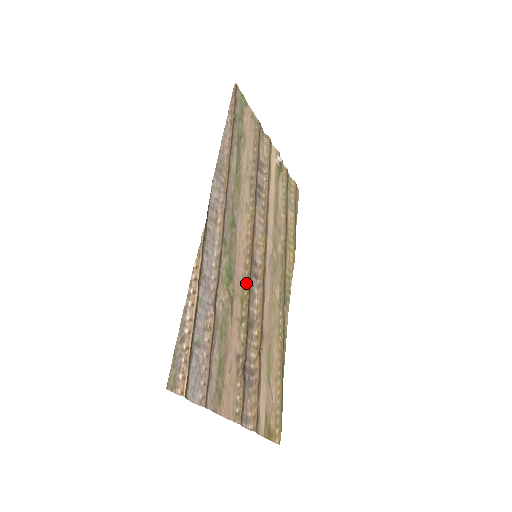
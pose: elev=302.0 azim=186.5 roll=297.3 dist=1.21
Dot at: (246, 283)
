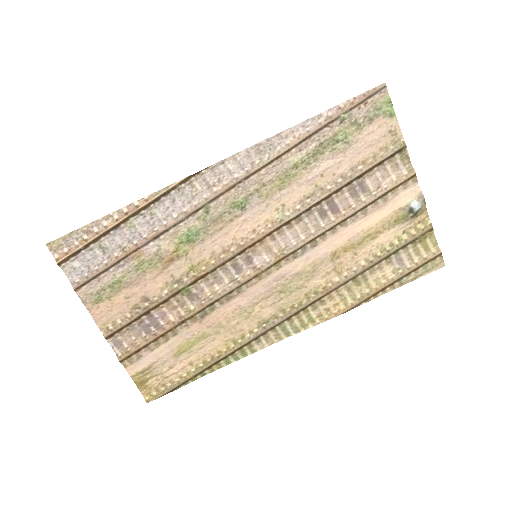
Dot at: (213, 262)
